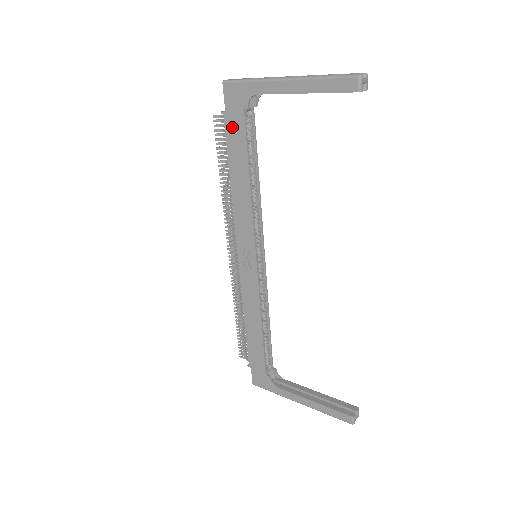
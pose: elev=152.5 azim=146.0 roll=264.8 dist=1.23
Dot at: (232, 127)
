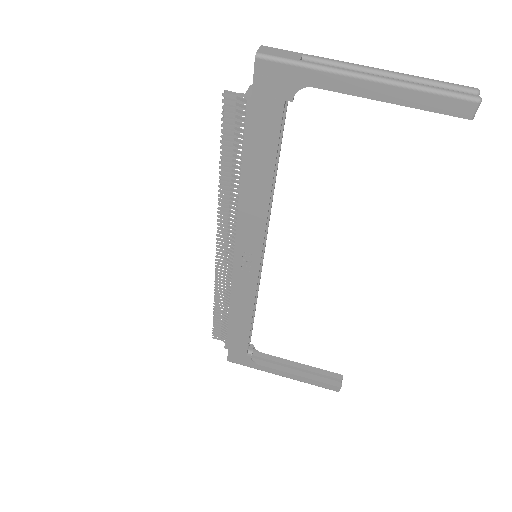
Dot at: (259, 119)
